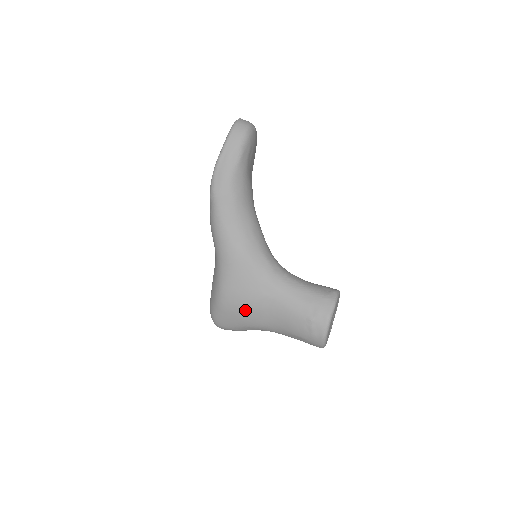
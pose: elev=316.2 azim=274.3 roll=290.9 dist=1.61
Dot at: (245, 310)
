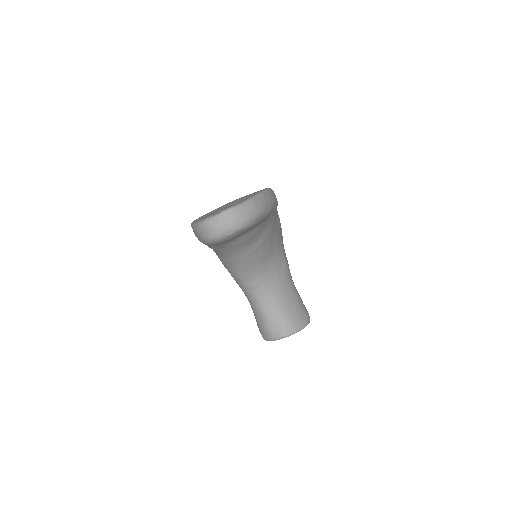
Dot at: occluded
